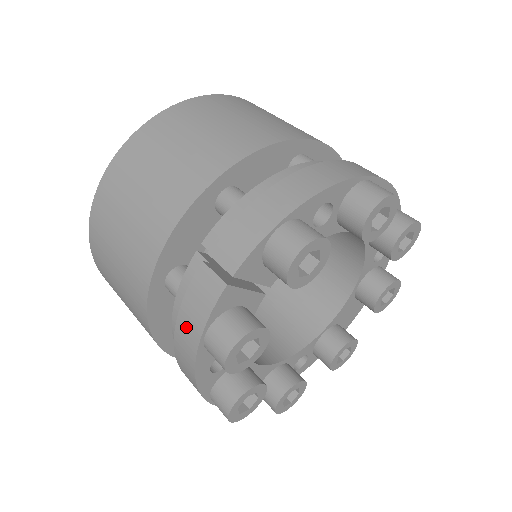
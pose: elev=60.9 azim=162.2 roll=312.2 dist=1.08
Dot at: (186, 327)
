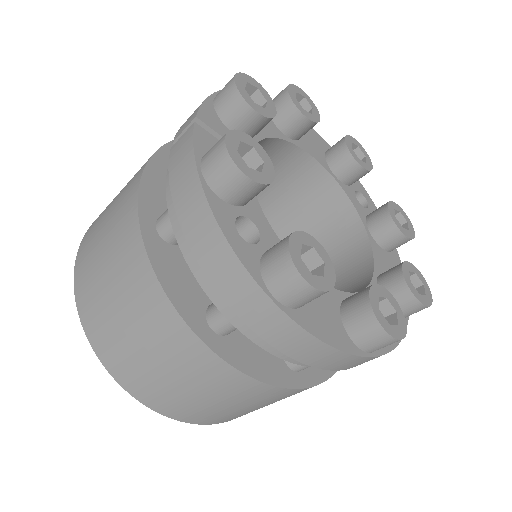
Dot at: (183, 191)
